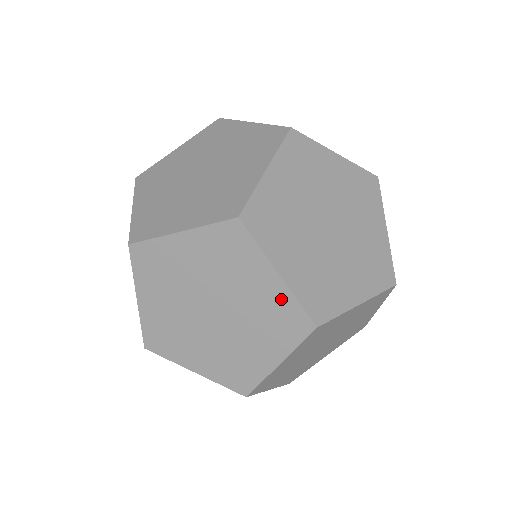
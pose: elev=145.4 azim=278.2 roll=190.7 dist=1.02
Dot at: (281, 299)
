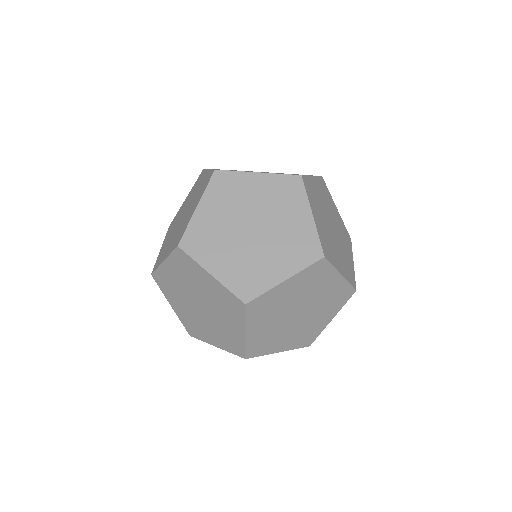
Dot at: (340, 287)
